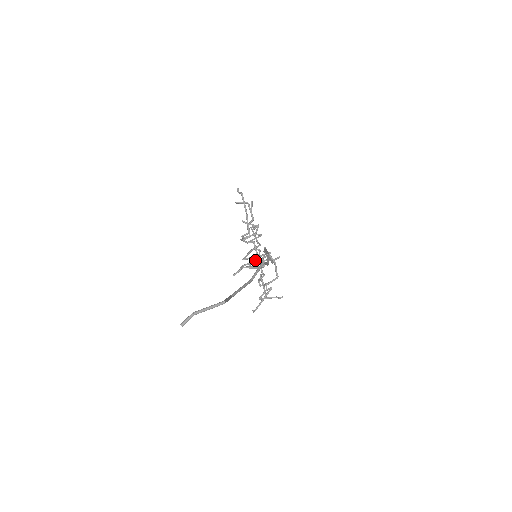
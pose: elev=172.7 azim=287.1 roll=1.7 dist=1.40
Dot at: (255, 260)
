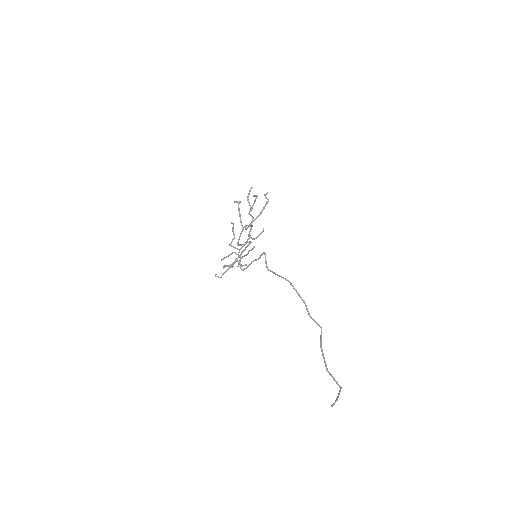
Dot at: (245, 249)
